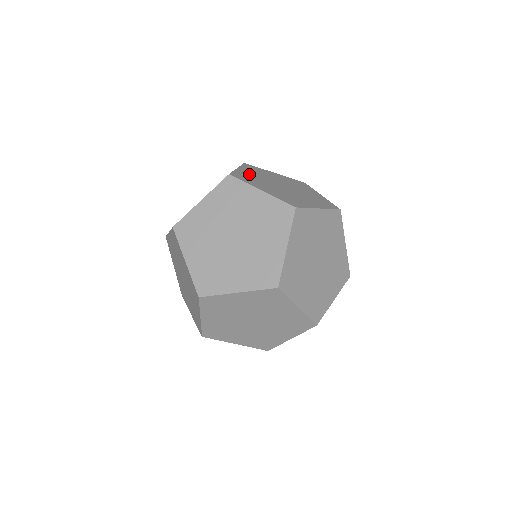
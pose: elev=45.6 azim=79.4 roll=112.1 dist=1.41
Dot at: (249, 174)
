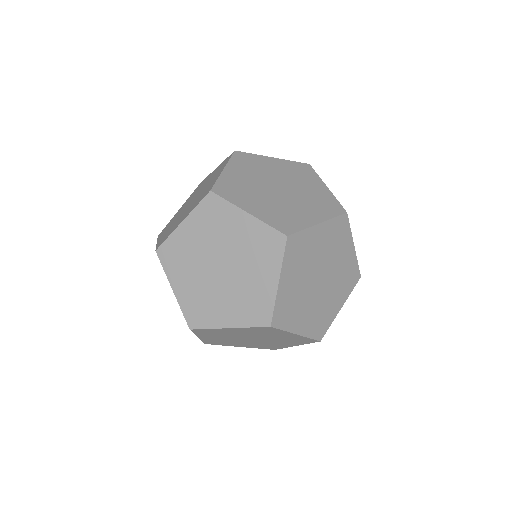
Dot at: occluded
